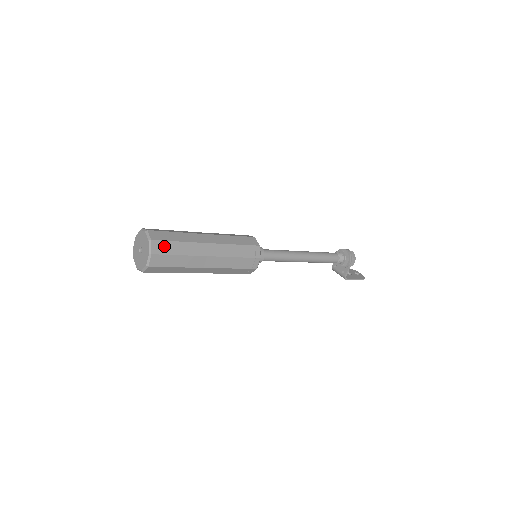
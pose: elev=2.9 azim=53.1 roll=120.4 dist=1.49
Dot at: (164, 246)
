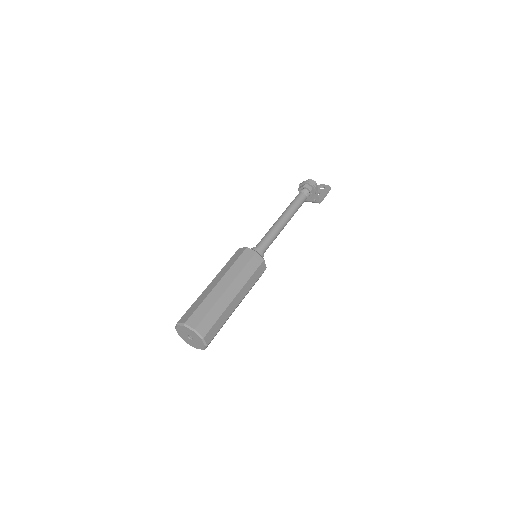
Dot at: (205, 324)
